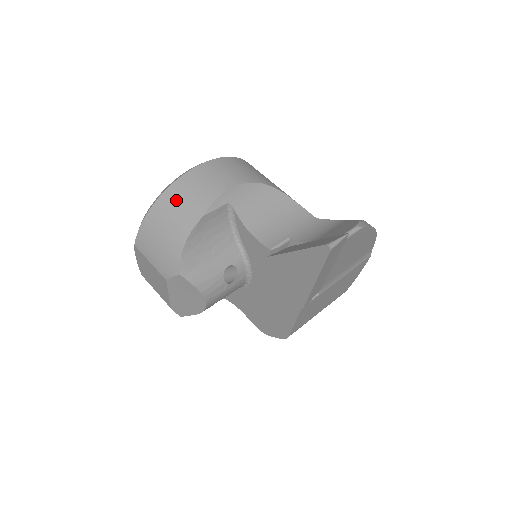
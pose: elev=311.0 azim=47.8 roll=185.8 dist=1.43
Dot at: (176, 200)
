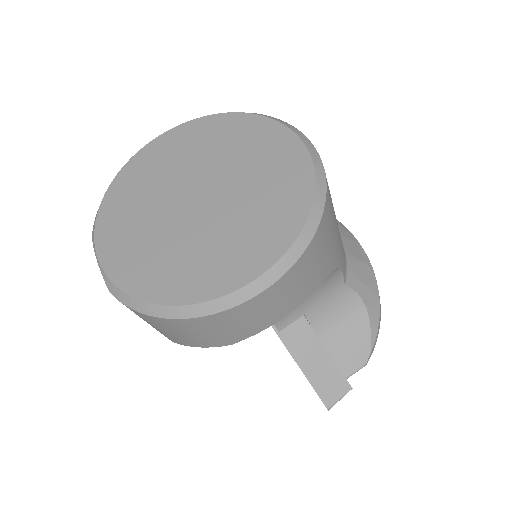
Dot at: (203, 329)
